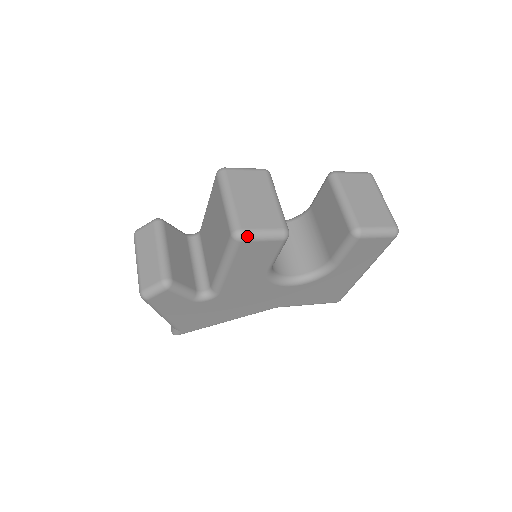
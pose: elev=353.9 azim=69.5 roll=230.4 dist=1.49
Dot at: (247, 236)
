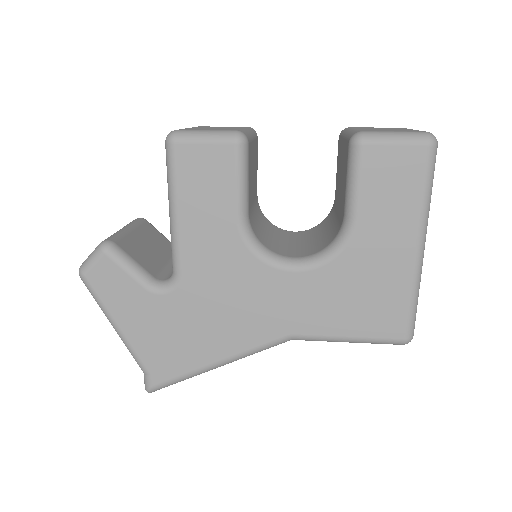
Dot at: (182, 135)
